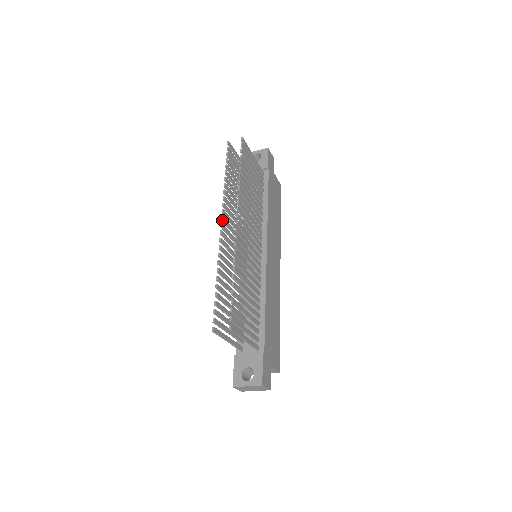
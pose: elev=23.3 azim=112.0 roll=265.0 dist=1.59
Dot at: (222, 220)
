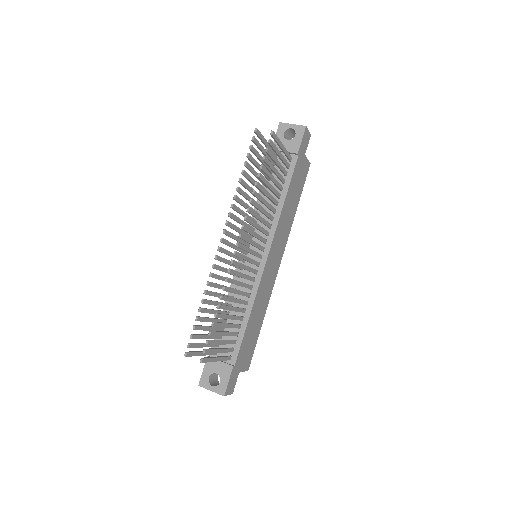
Dot at: (224, 233)
